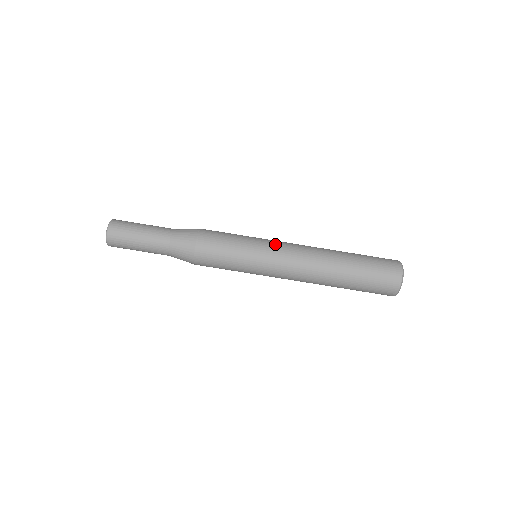
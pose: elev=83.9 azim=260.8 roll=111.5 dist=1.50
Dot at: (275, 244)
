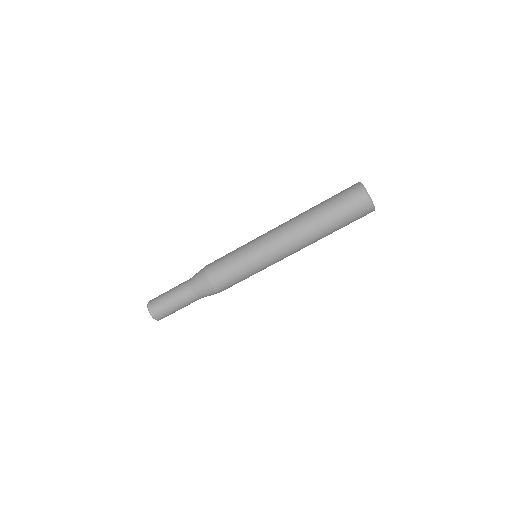
Dot at: (260, 236)
